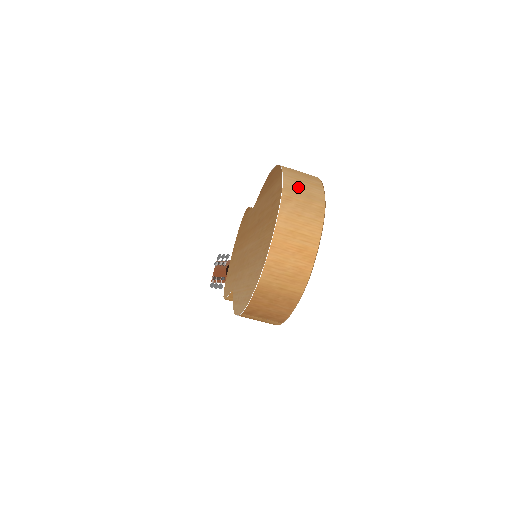
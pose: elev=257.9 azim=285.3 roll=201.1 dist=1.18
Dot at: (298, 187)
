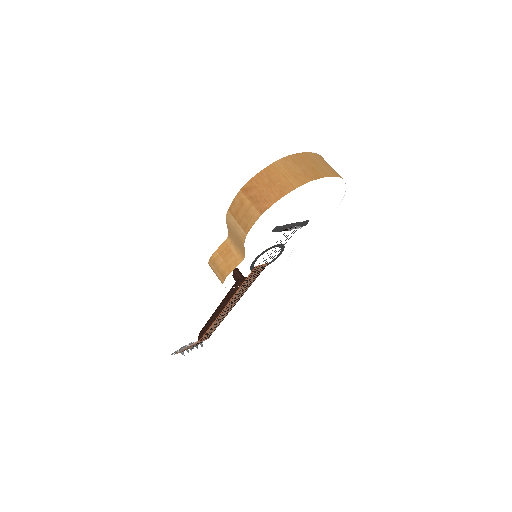
Dot at: occluded
